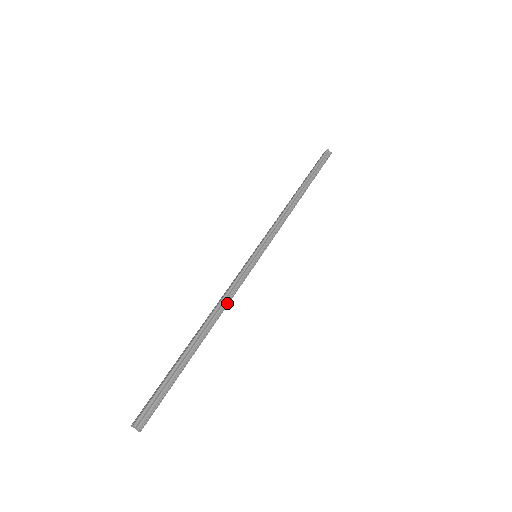
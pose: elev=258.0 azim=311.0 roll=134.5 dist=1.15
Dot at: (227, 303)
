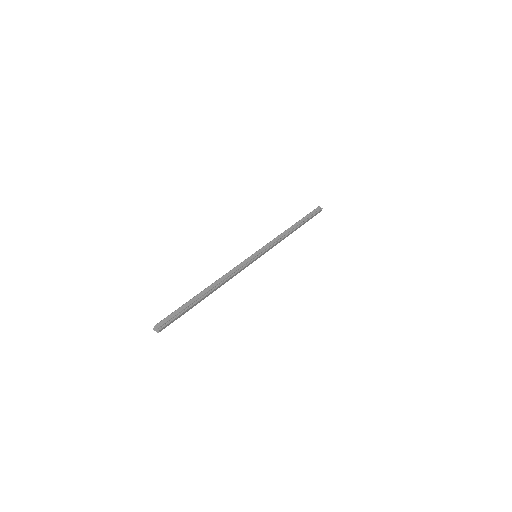
Dot at: (230, 276)
